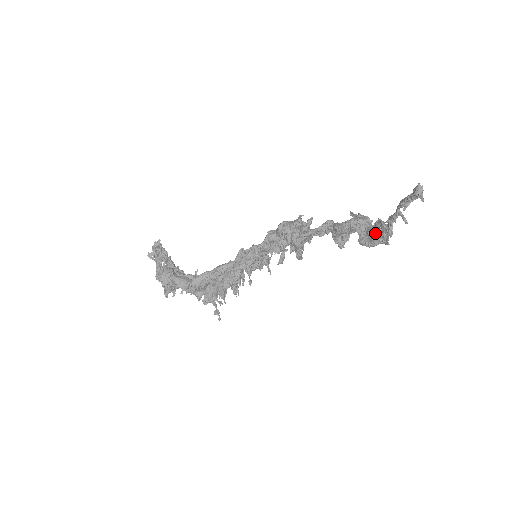
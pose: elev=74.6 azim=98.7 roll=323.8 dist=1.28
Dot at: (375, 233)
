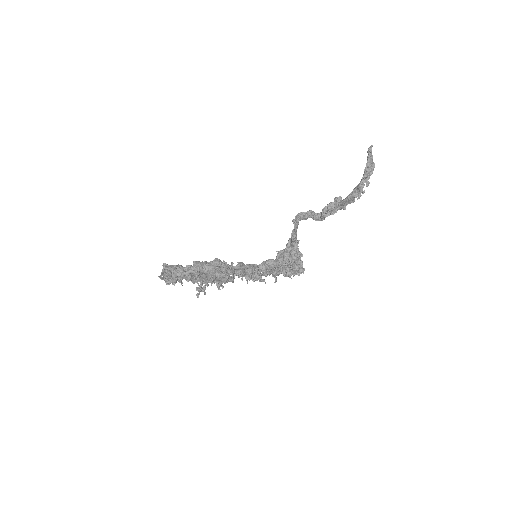
Dot at: occluded
